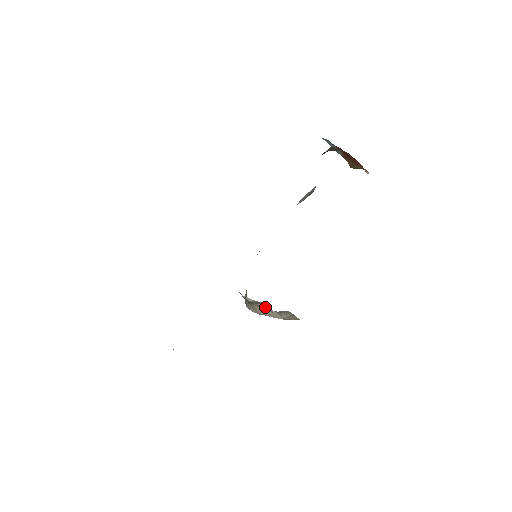
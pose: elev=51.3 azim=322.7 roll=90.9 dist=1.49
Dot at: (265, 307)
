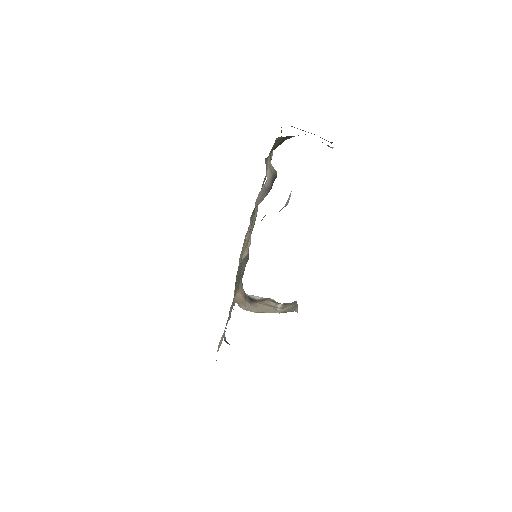
Dot at: (269, 303)
